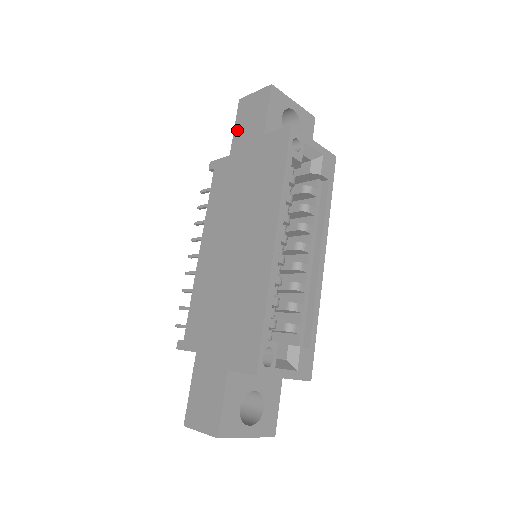
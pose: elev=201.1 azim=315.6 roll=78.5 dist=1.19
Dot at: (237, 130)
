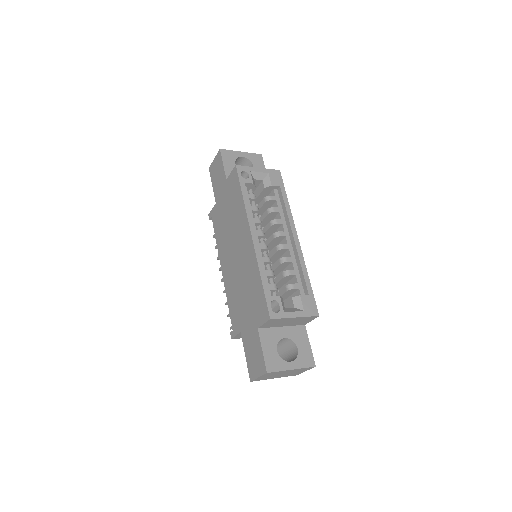
Dot at: (214, 186)
